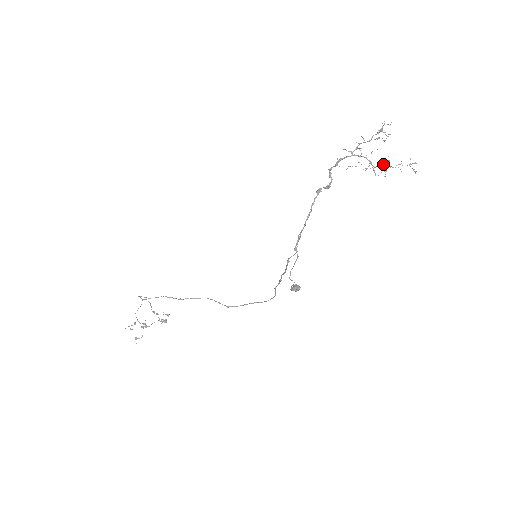
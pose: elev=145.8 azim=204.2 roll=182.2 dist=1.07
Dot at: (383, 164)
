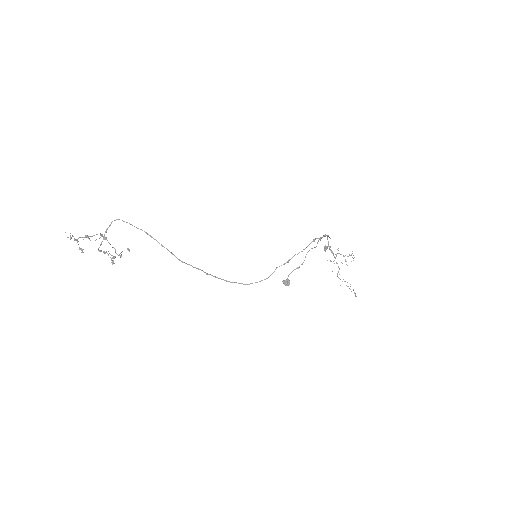
Dot at: occluded
